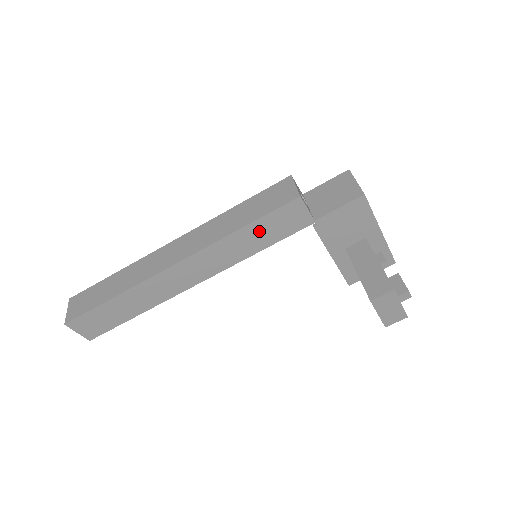
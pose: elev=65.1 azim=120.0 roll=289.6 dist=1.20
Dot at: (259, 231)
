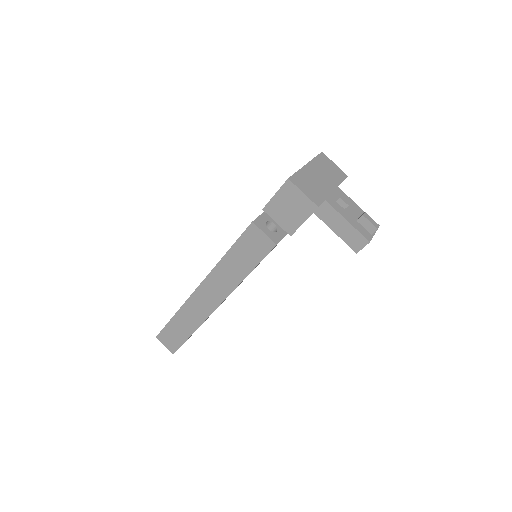
Dot at: occluded
